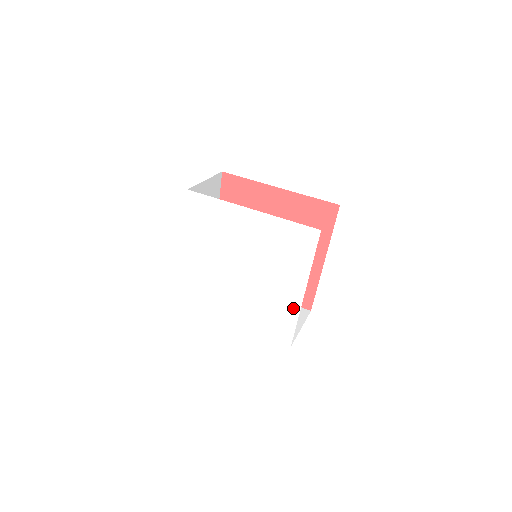
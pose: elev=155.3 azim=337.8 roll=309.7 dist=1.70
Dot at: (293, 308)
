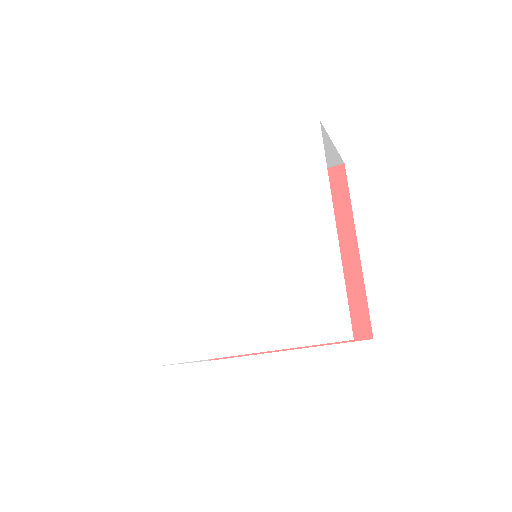
Dot at: (328, 260)
